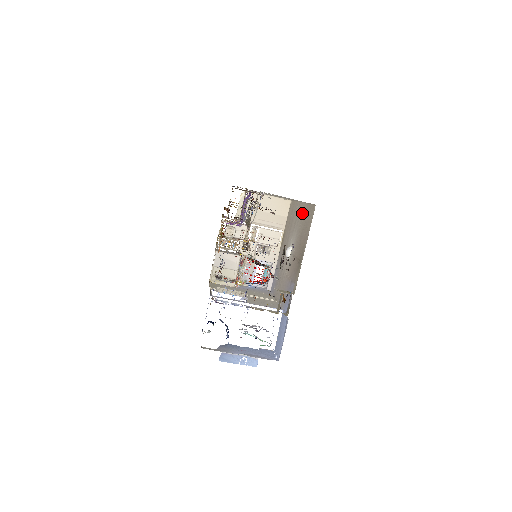
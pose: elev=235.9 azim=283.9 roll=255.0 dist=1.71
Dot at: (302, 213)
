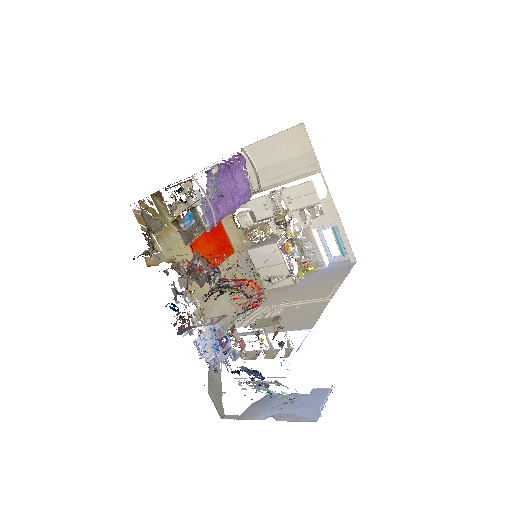
Dot at: occluded
